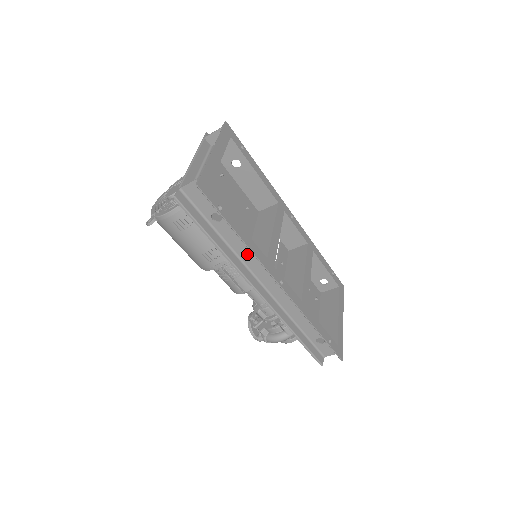
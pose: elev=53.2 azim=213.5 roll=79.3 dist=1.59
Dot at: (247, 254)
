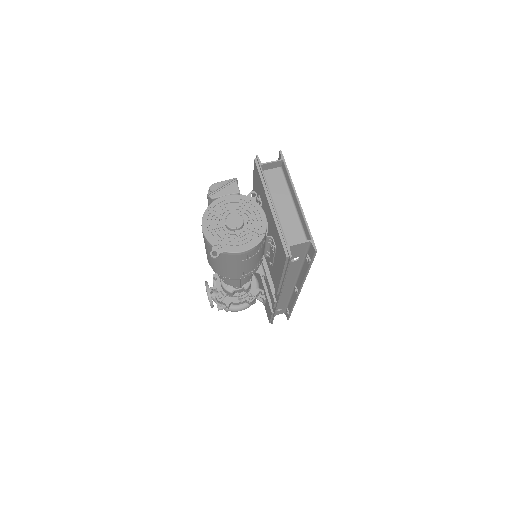
Dot at: (290, 276)
